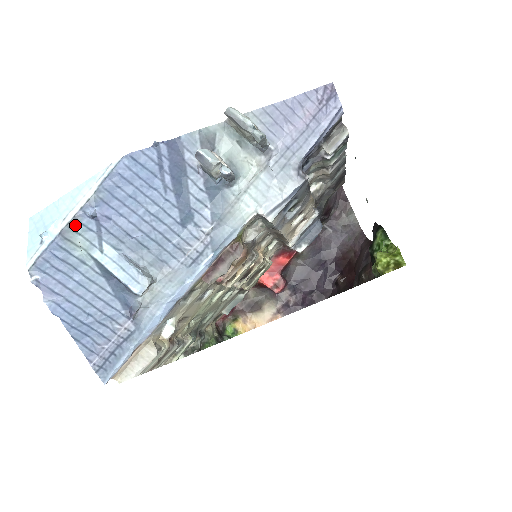
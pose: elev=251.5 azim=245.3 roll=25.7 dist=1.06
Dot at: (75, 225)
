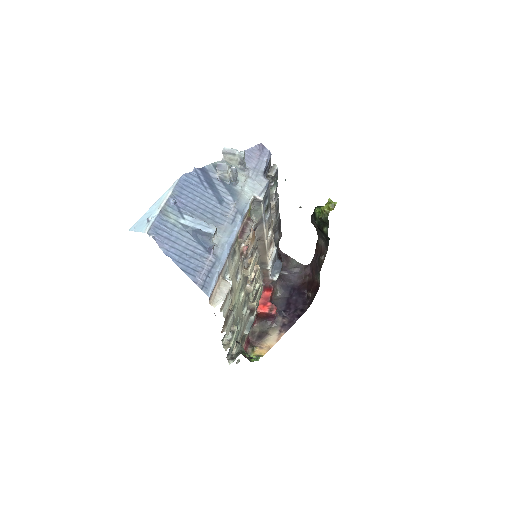
Dot at: (166, 208)
